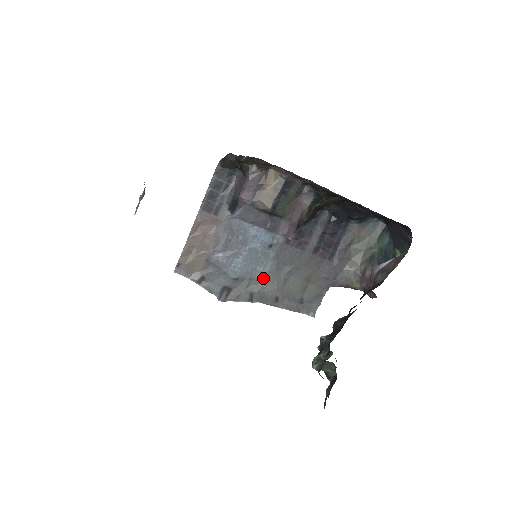
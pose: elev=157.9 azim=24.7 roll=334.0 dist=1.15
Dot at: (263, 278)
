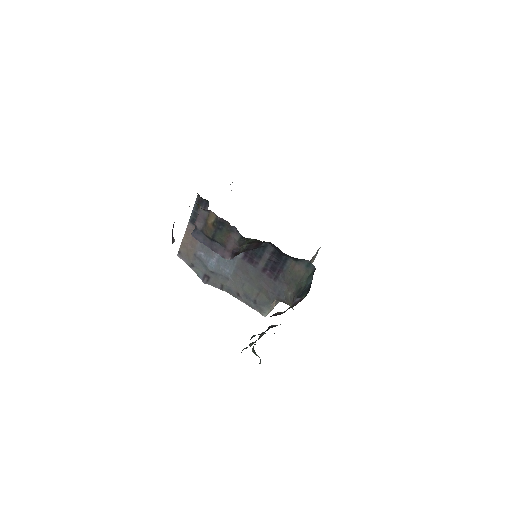
Dot at: (229, 277)
